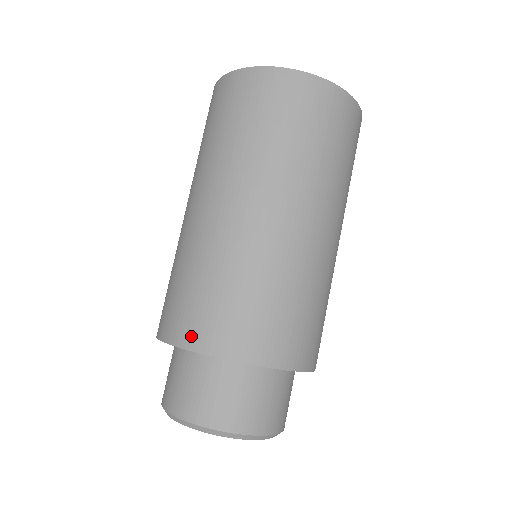
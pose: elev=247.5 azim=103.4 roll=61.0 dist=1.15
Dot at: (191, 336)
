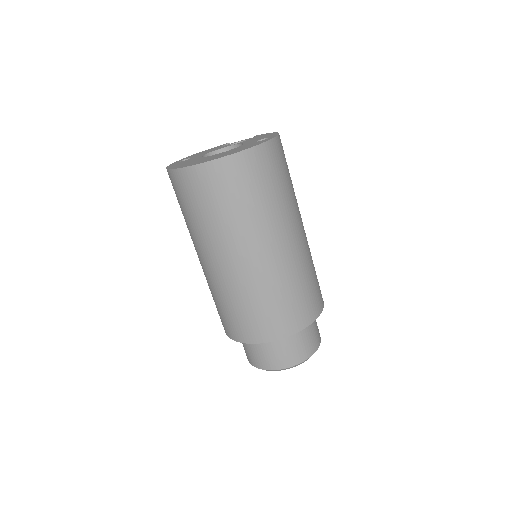
Dot at: (230, 333)
